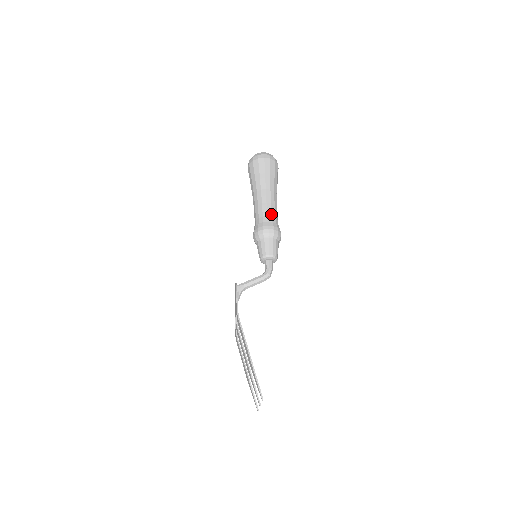
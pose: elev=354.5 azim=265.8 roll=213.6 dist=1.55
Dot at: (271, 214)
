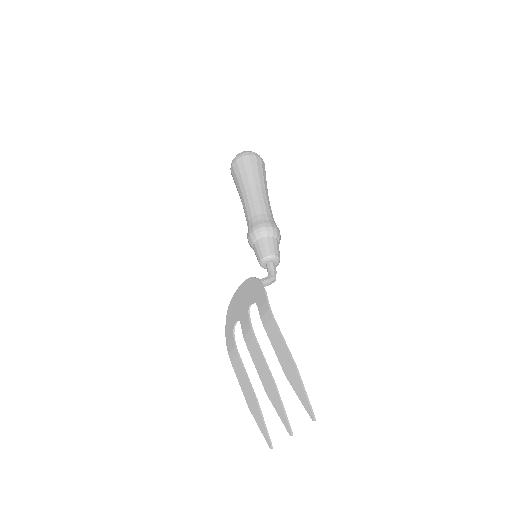
Dot at: (270, 213)
